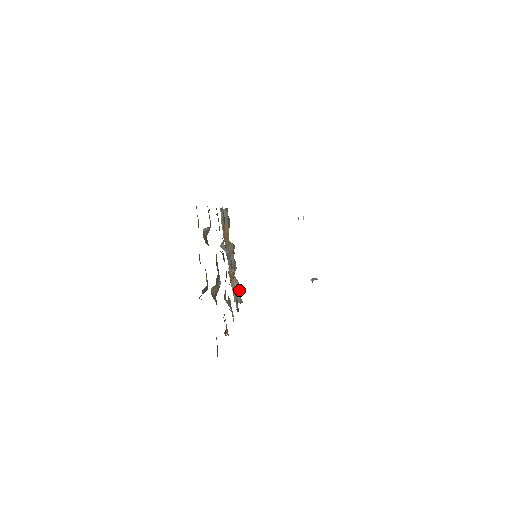
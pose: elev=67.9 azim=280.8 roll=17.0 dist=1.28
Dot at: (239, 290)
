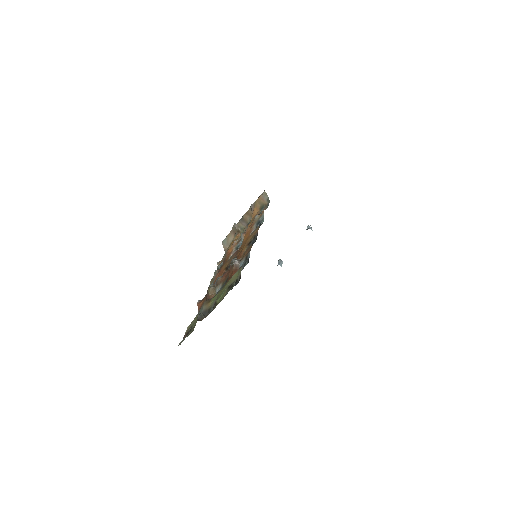
Dot at: occluded
